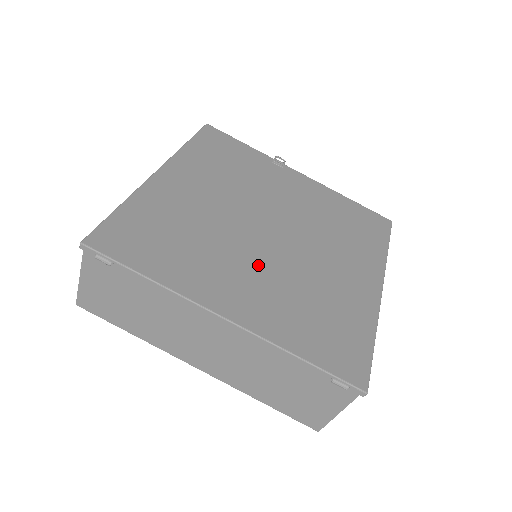
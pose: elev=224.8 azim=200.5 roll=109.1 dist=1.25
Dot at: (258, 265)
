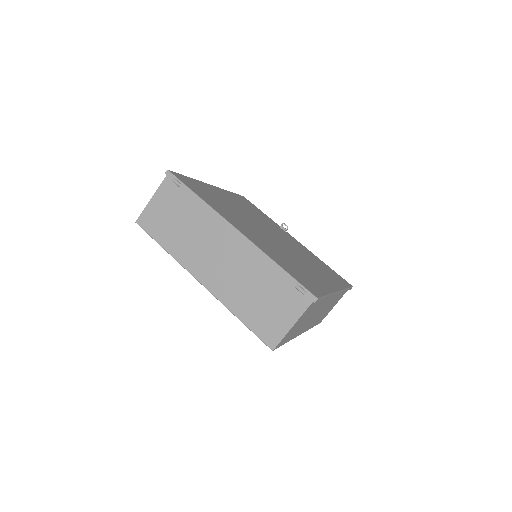
Dot at: (262, 235)
